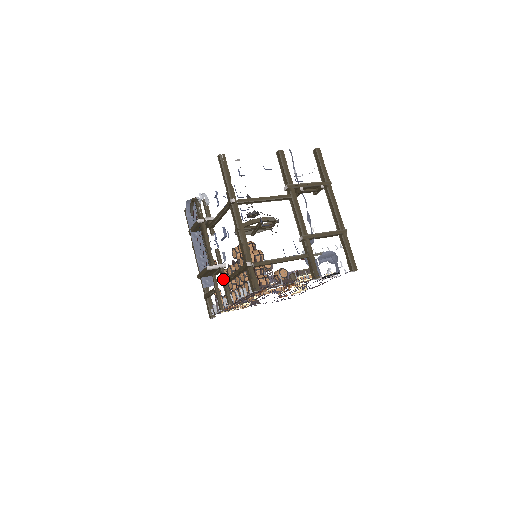
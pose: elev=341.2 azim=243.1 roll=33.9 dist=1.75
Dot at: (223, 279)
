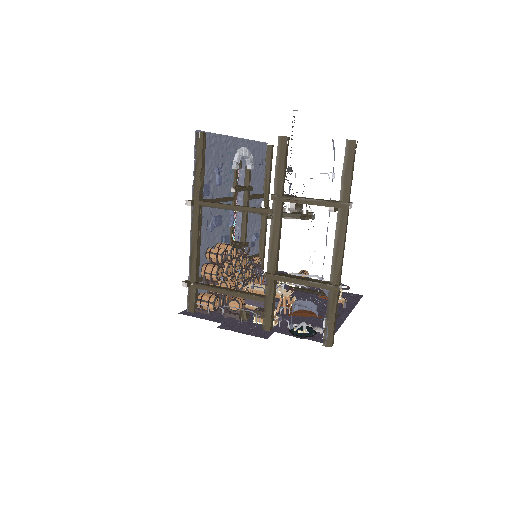
Dot at: occluded
